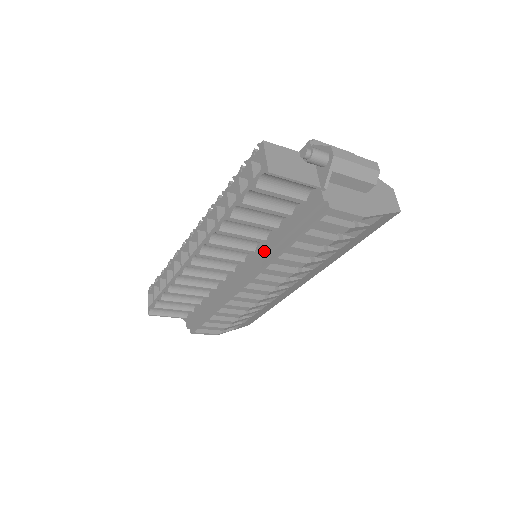
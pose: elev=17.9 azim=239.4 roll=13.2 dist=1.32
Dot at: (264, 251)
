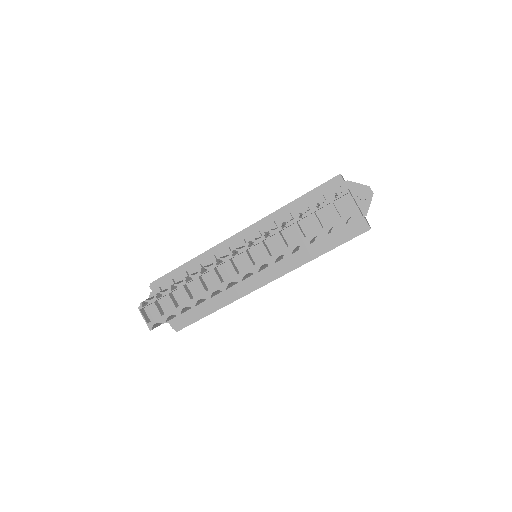
Dot at: (298, 258)
